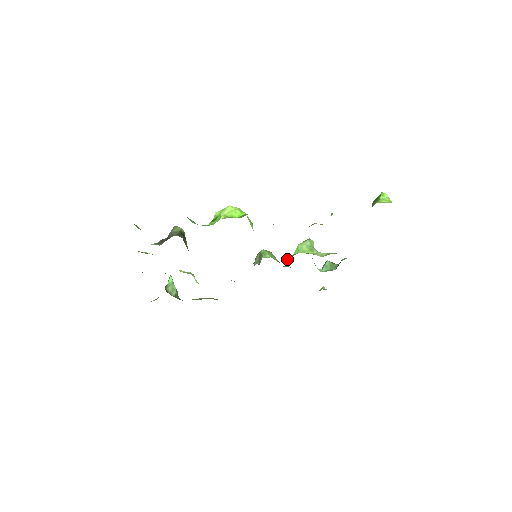
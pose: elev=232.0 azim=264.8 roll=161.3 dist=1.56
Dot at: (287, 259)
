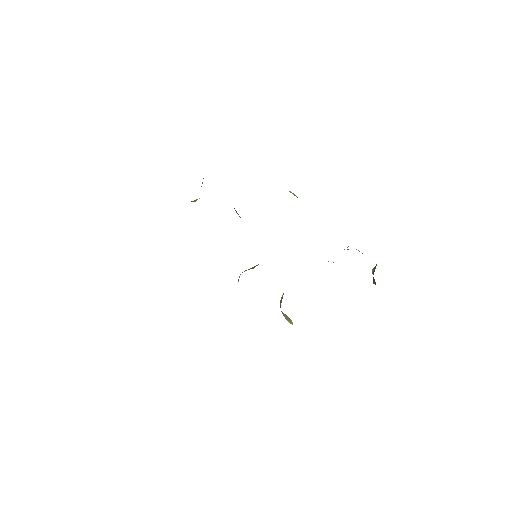
Dot at: occluded
